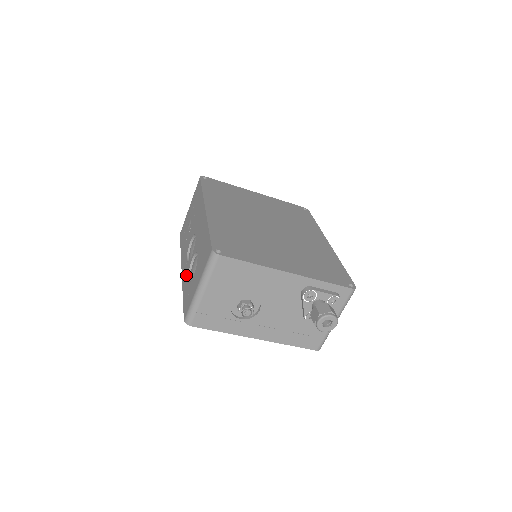
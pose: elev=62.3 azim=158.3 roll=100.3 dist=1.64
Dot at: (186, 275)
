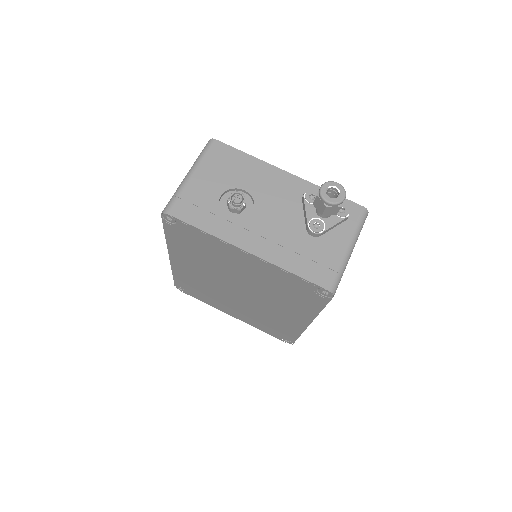
Dot at: occluded
